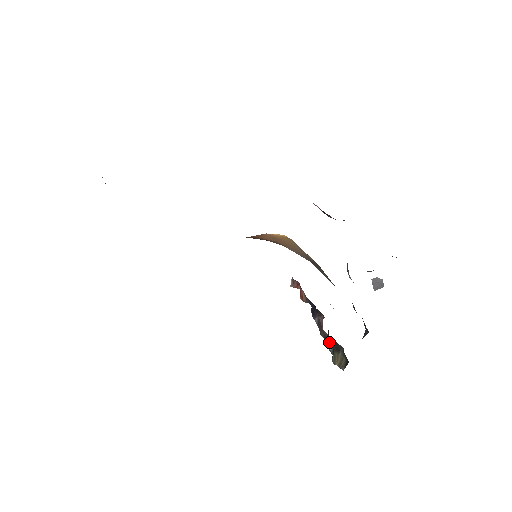
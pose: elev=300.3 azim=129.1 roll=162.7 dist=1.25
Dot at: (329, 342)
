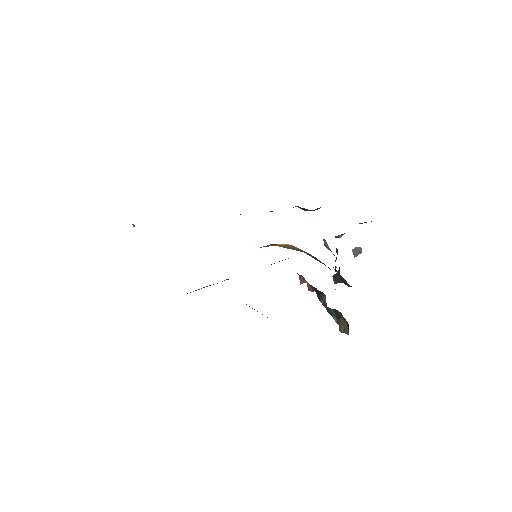
Dot at: (332, 313)
